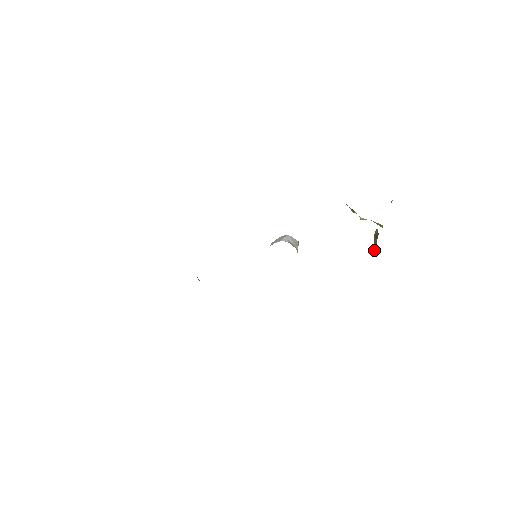
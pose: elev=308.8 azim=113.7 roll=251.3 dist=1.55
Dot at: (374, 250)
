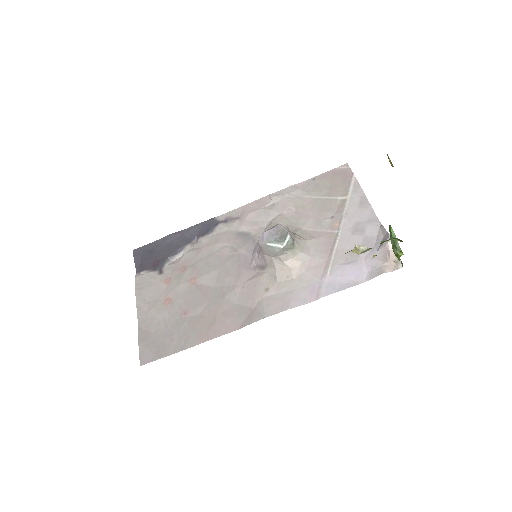
Dot at: (389, 228)
